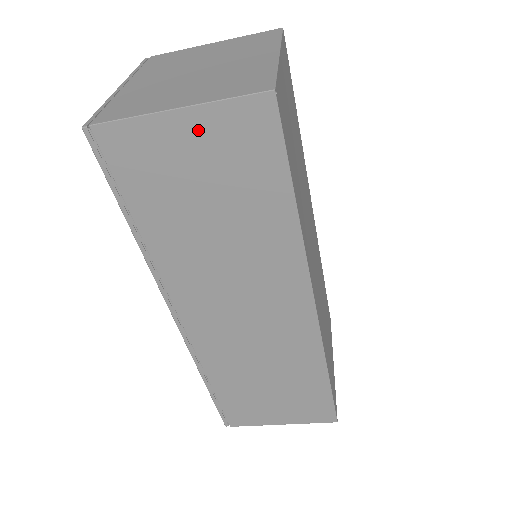
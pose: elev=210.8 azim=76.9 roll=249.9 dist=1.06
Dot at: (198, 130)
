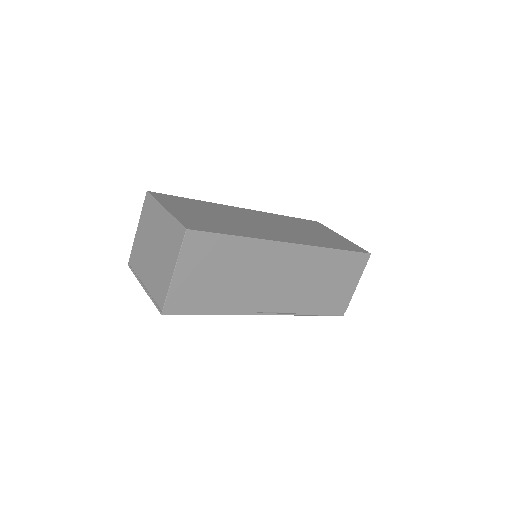
Dot at: (186, 267)
